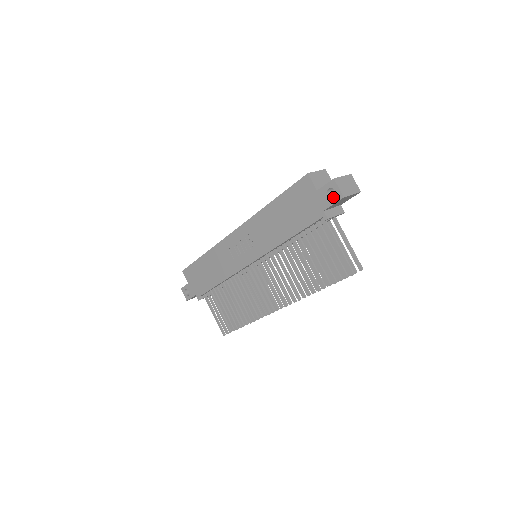
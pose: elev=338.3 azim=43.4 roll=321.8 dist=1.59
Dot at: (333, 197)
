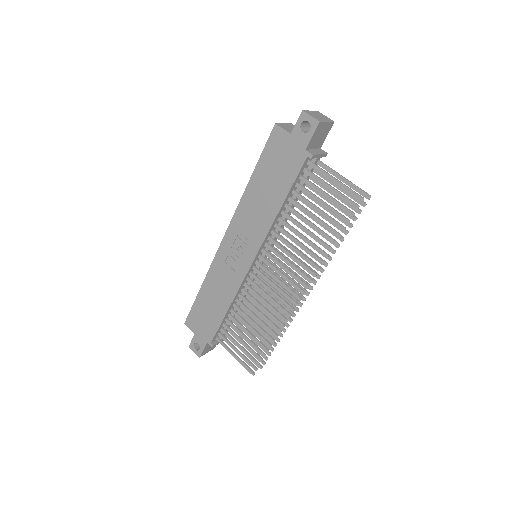
Dot at: (309, 132)
